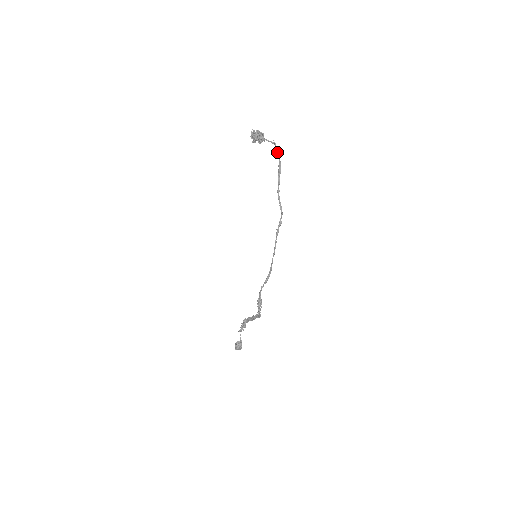
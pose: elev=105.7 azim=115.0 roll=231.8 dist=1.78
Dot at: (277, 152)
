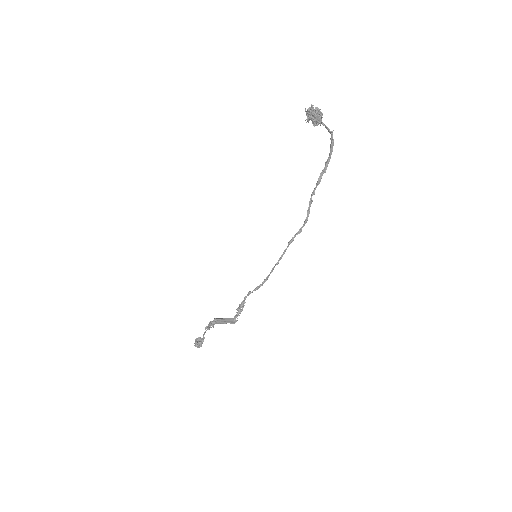
Dot at: (331, 145)
